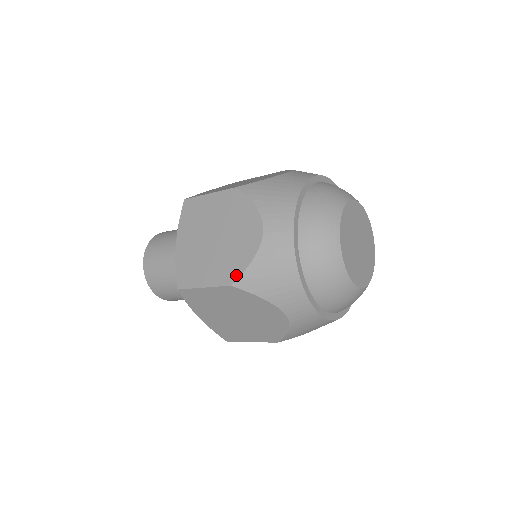
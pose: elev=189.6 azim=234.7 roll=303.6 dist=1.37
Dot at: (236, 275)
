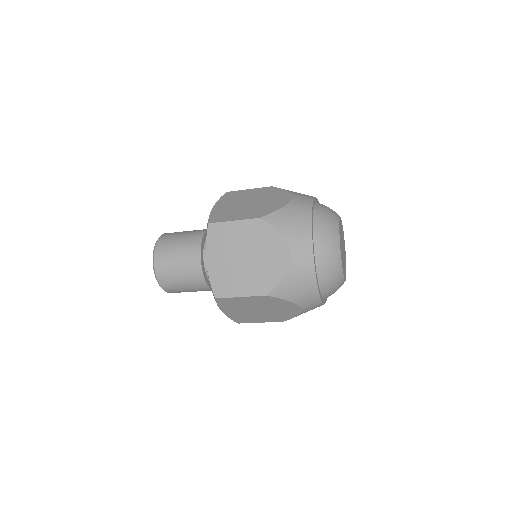
Dot at: (271, 288)
